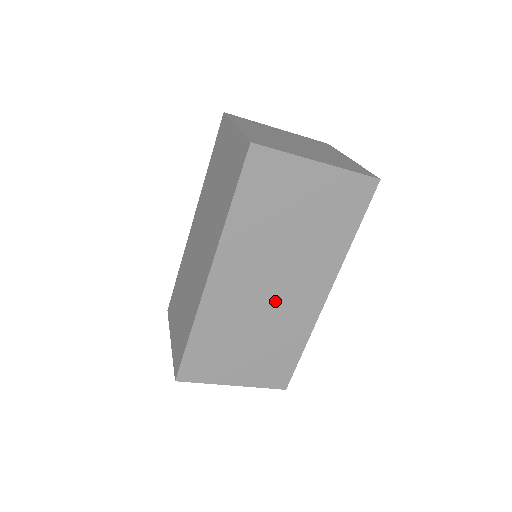
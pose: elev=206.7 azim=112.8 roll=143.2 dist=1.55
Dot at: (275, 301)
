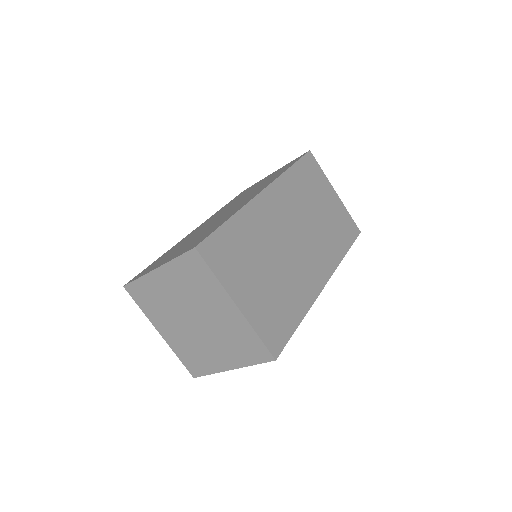
Dot at: (294, 252)
